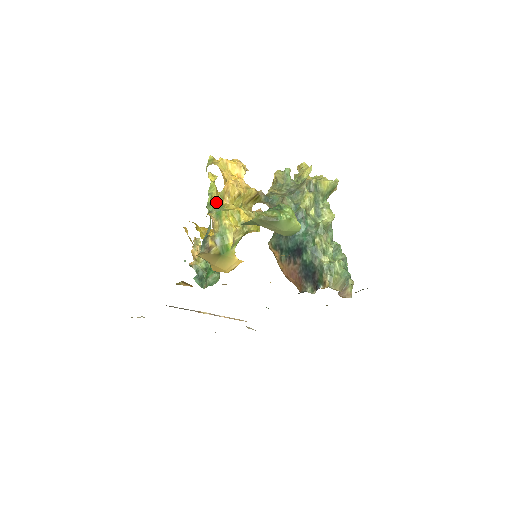
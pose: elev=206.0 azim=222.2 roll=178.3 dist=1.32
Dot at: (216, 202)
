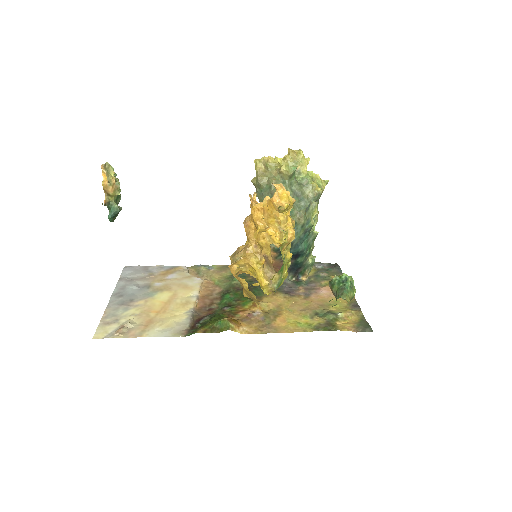
Dot at: (282, 259)
